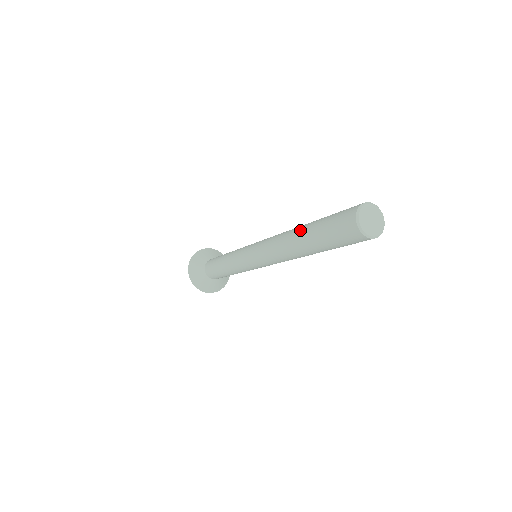
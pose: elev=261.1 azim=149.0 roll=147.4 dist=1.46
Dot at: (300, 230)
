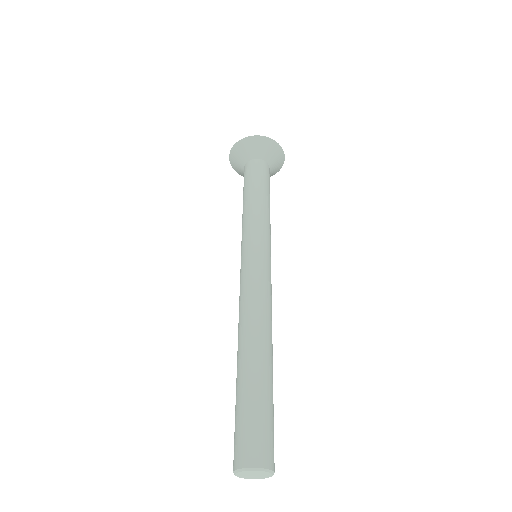
Dot at: occluded
